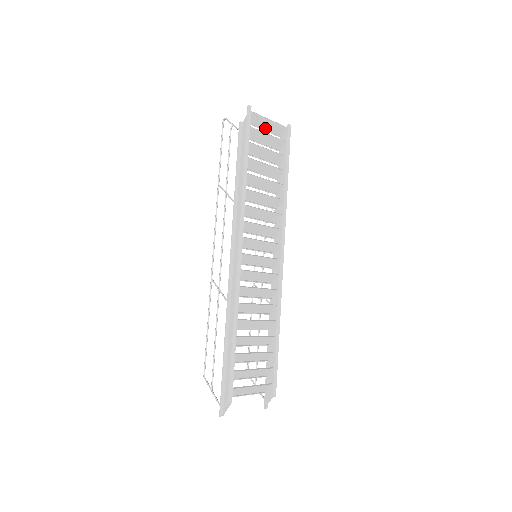
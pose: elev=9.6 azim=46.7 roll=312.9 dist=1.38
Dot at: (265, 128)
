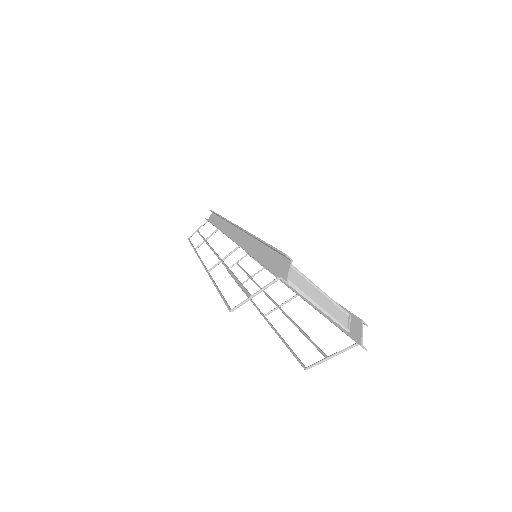
Dot at: occluded
